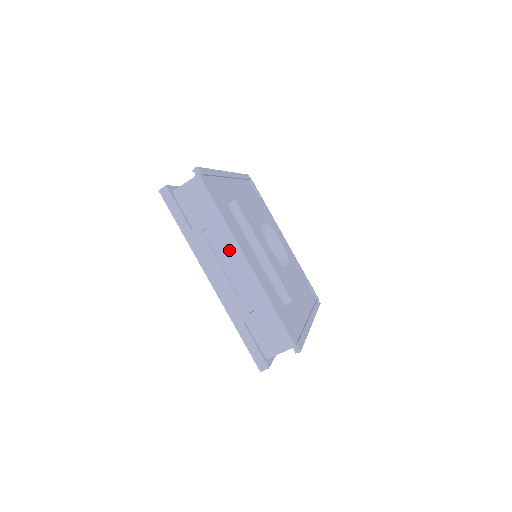
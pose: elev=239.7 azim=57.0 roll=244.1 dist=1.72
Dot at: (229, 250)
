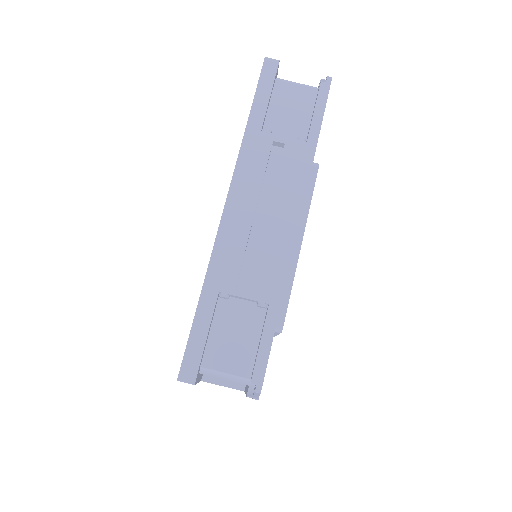
Dot at: (287, 190)
